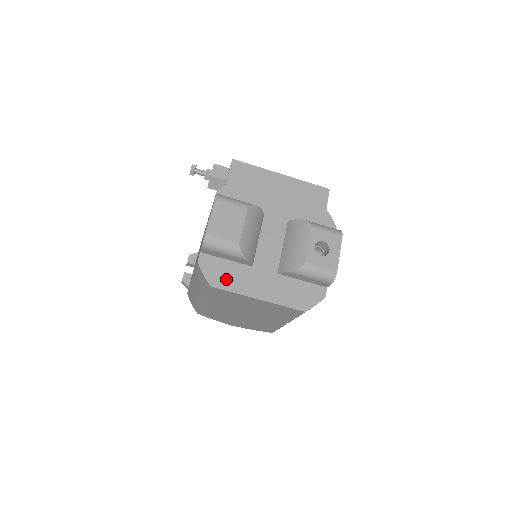
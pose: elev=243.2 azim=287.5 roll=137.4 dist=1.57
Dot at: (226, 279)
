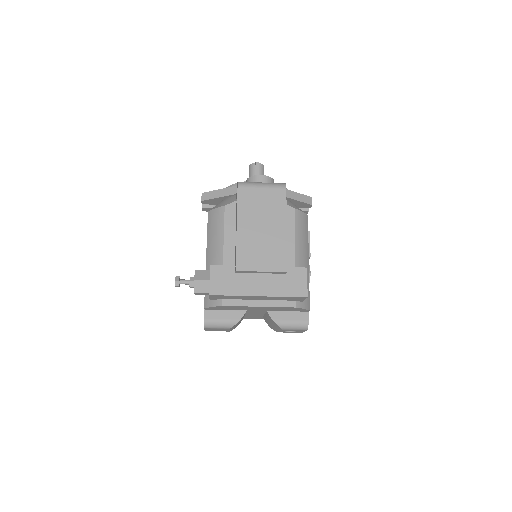
Dot at: occluded
